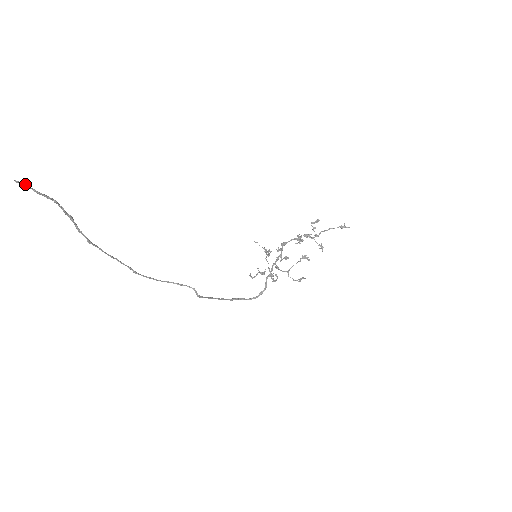
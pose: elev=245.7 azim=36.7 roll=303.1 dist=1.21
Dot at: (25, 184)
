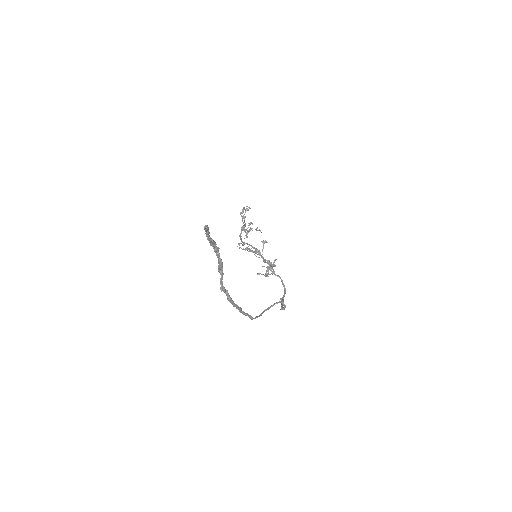
Dot at: (207, 229)
